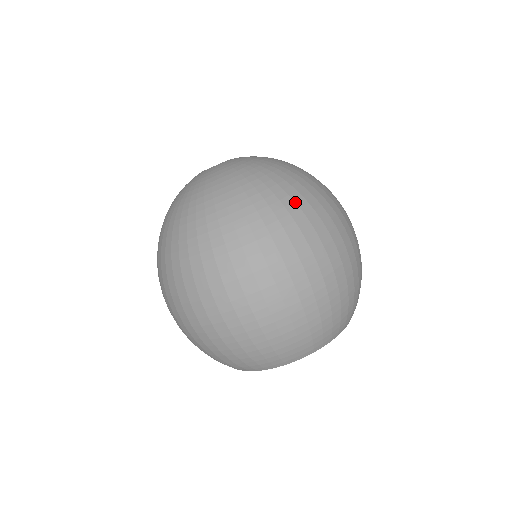
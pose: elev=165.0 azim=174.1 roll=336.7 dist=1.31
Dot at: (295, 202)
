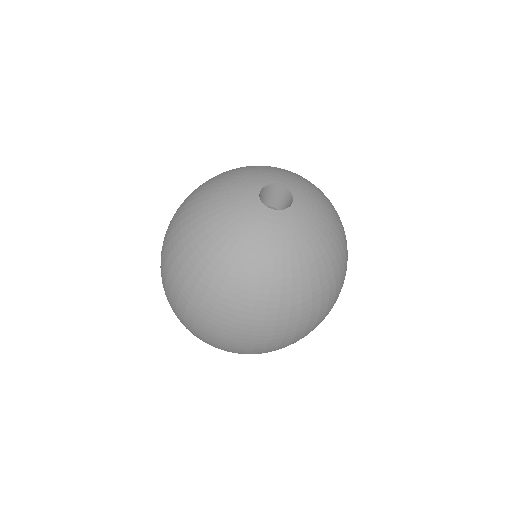
Dot at: (254, 307)
